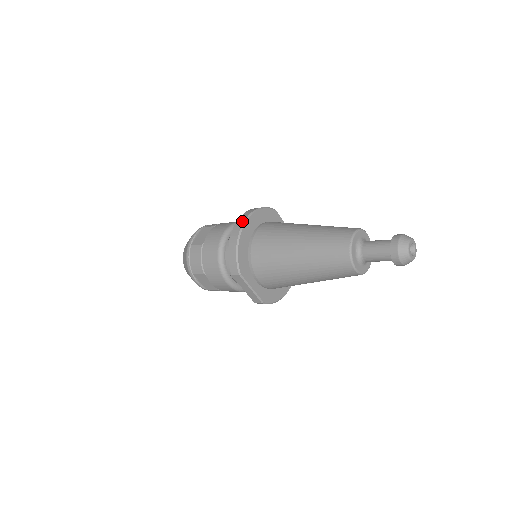
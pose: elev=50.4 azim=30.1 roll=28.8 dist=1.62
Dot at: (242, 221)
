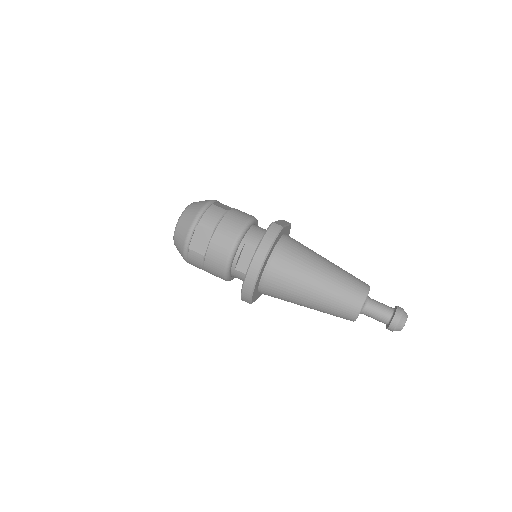
Dot at: (257, 270)
